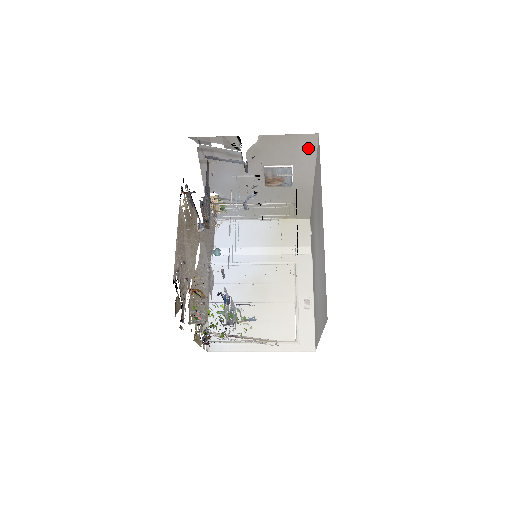
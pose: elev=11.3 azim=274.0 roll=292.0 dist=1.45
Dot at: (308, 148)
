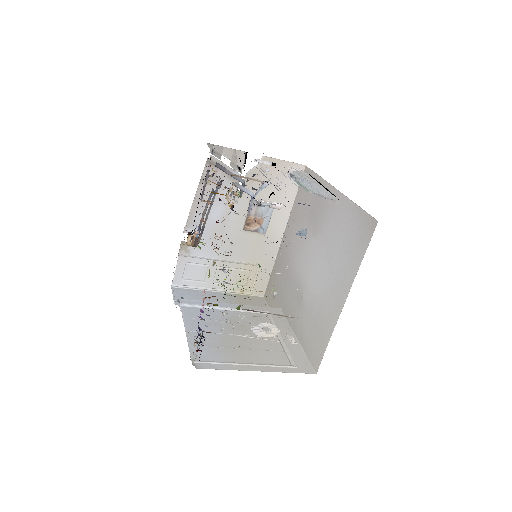
Dot at: (293, 183)
